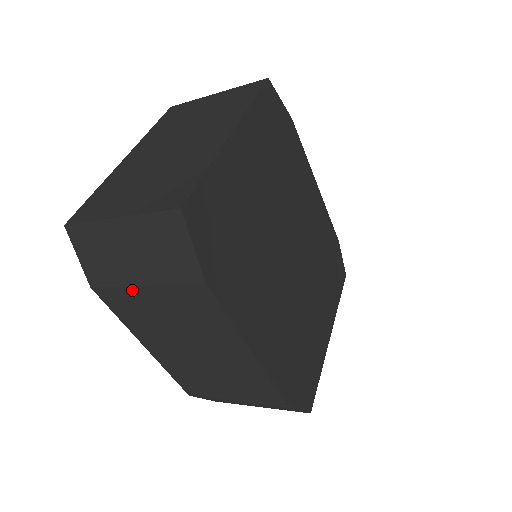
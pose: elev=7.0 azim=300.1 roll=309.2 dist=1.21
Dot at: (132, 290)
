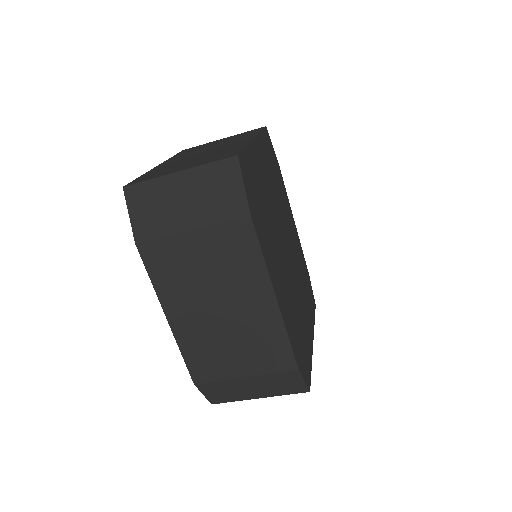
Dot at: (178, 238)
